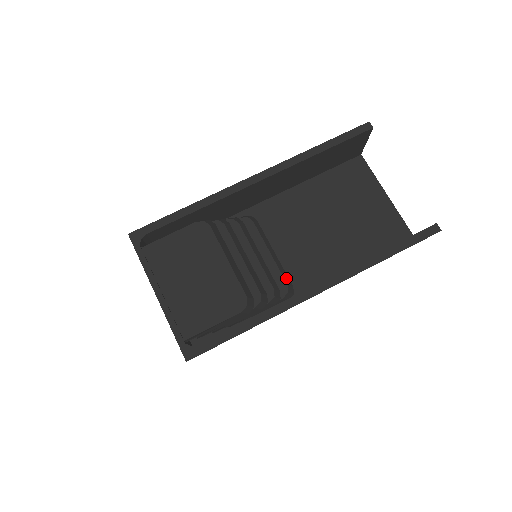
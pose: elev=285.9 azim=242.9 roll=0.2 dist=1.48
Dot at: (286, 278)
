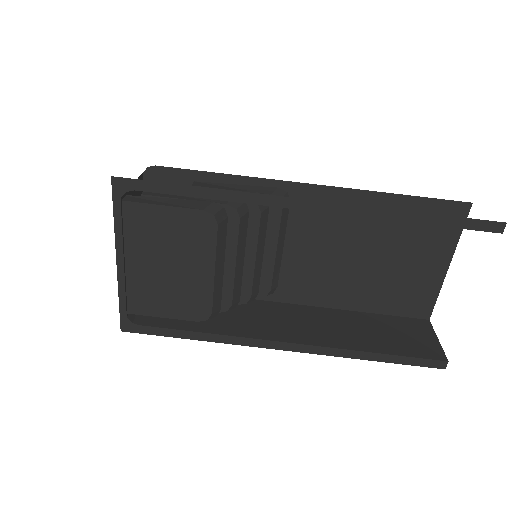
Dot at: (275, 280)
